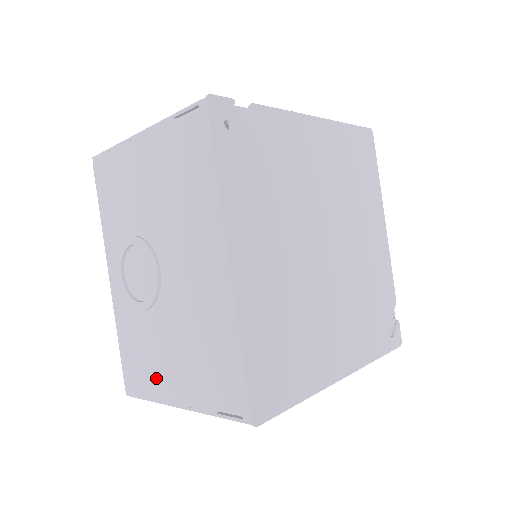
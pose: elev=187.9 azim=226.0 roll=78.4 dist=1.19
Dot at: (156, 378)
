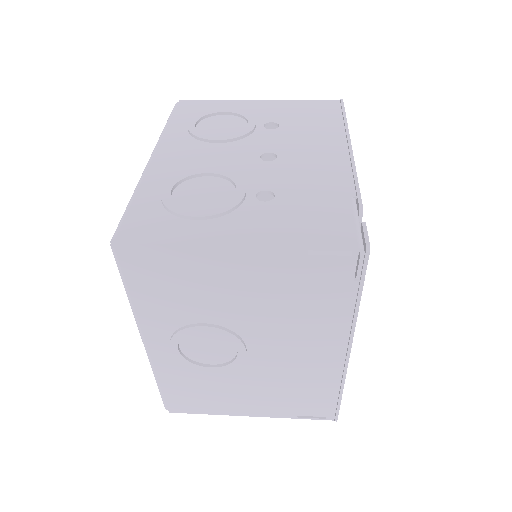
Dot at: (221, 404)
